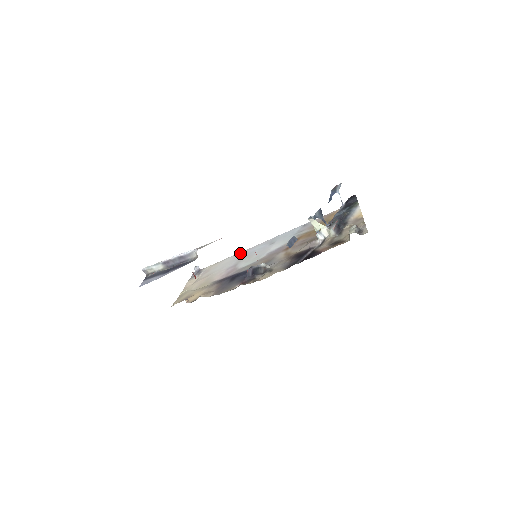
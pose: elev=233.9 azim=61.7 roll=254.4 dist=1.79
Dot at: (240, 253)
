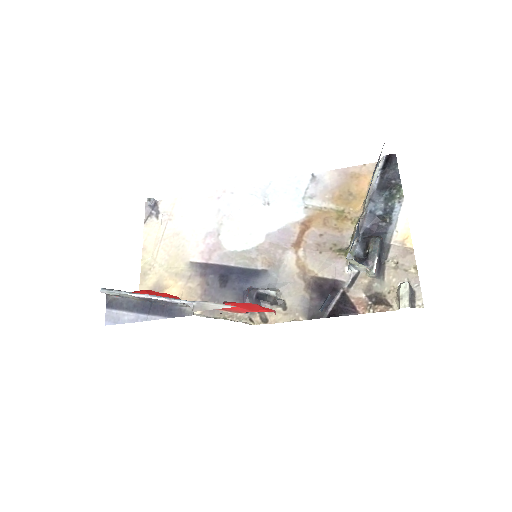
Dot at: (216, 195)
